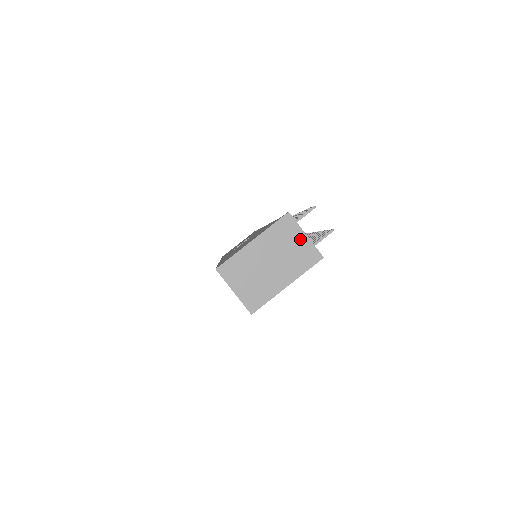
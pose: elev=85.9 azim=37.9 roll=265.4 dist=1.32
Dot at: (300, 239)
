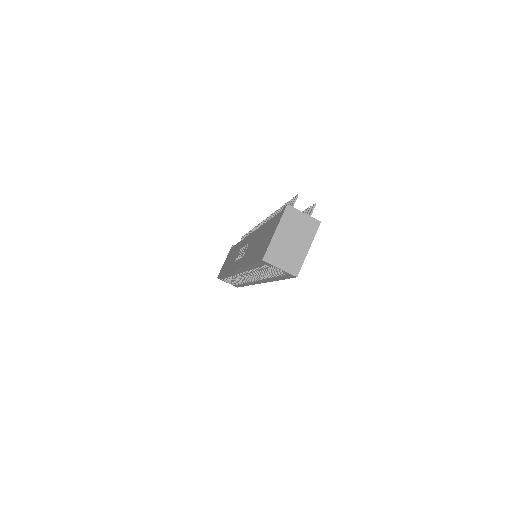
Dot at: (302, 217)
